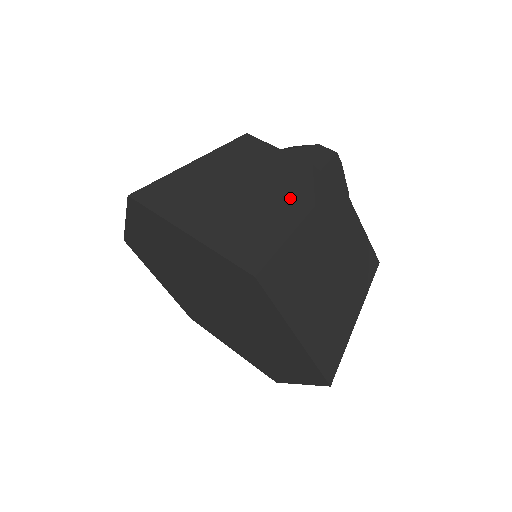
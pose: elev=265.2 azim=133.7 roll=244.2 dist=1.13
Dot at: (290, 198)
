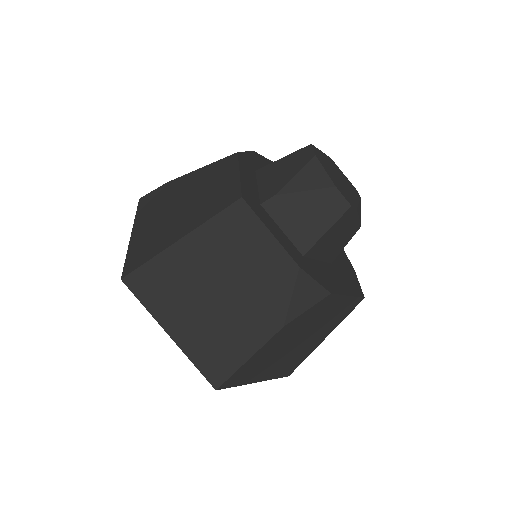
Dot at: (263, 313)
